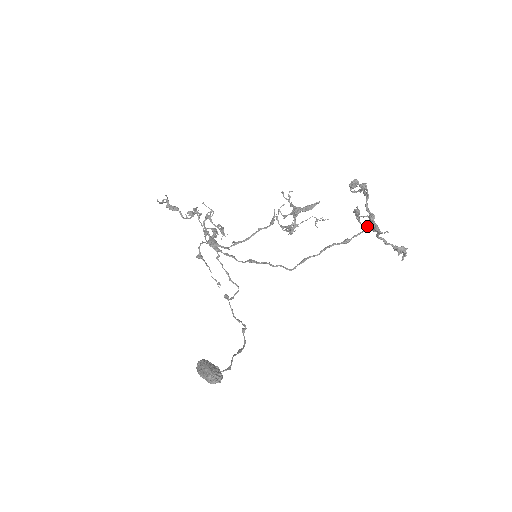
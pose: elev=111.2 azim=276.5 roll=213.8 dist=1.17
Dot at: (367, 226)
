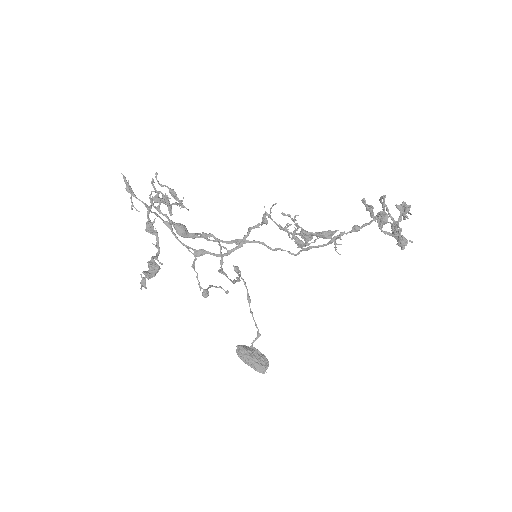
Dot at: occluded
